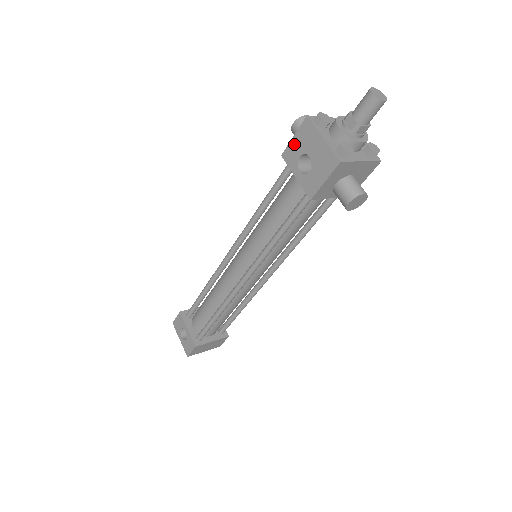
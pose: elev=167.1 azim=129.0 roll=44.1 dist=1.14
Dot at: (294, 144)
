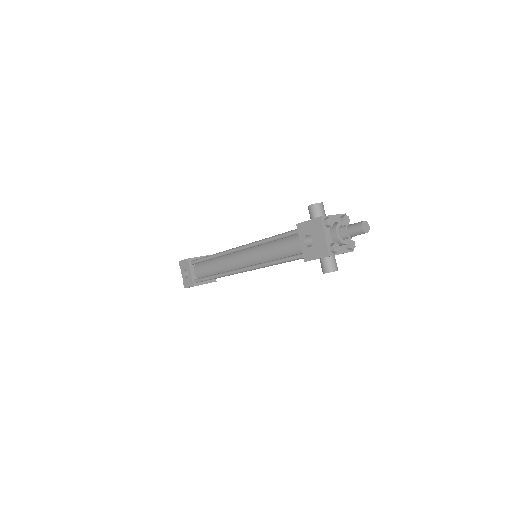
Dot at: (307, 225)
